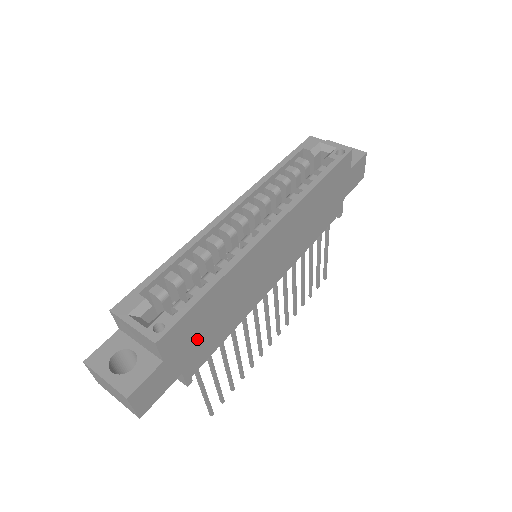
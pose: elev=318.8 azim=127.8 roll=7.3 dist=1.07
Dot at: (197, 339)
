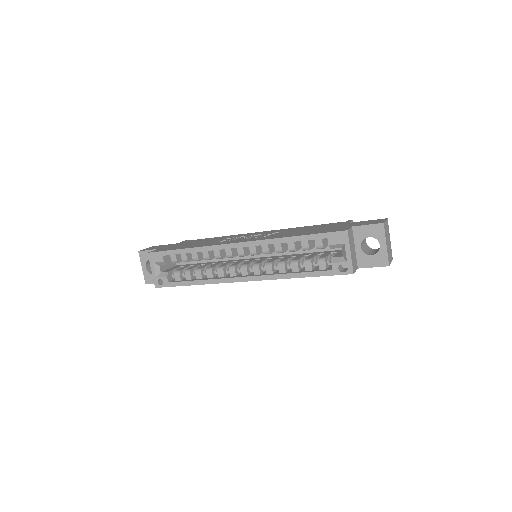
Dot at: occluded
